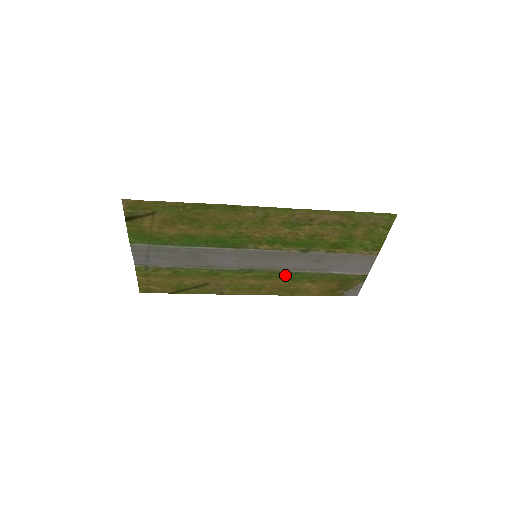
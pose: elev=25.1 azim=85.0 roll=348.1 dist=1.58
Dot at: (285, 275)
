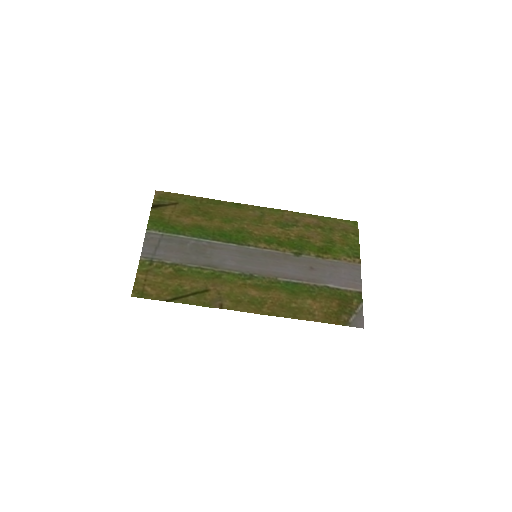
Dot at: (284, 286)
